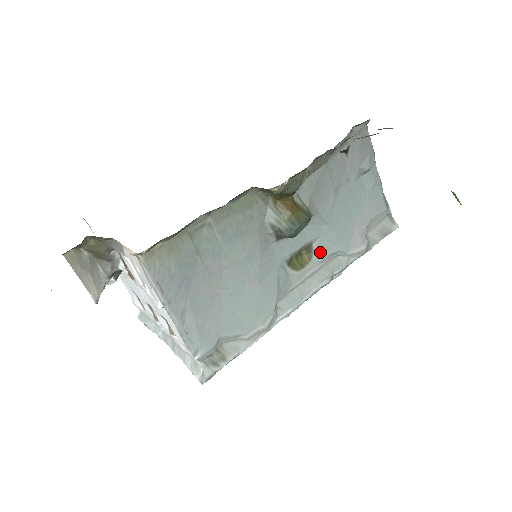
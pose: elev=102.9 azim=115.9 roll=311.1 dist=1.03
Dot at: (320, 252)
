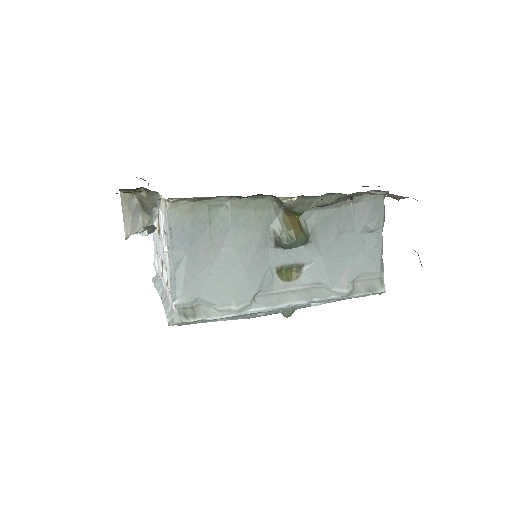
Dot at: (308, 276)
